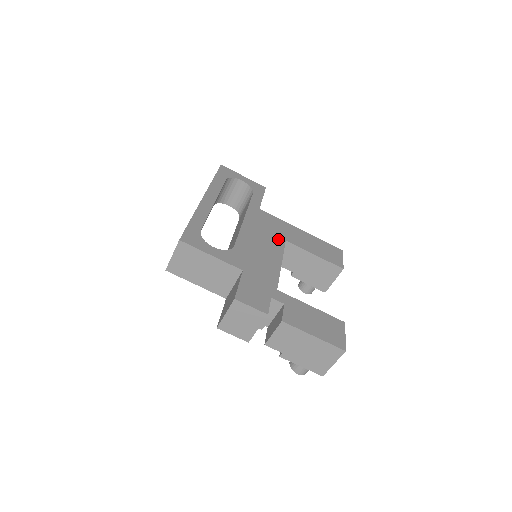
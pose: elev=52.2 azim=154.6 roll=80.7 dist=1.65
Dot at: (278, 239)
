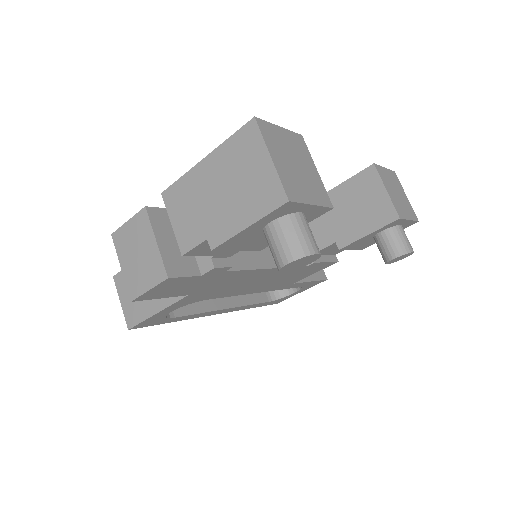
Dot at: occluded
